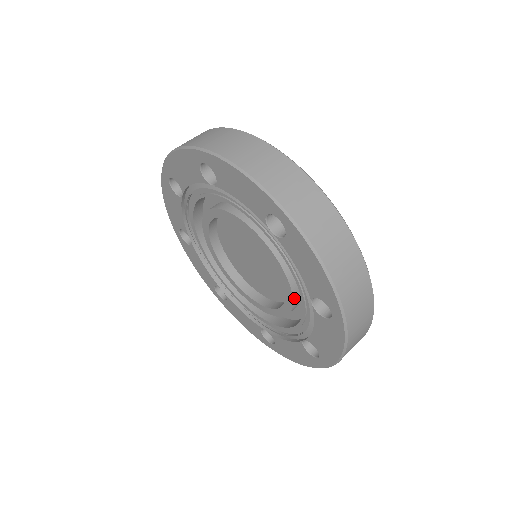
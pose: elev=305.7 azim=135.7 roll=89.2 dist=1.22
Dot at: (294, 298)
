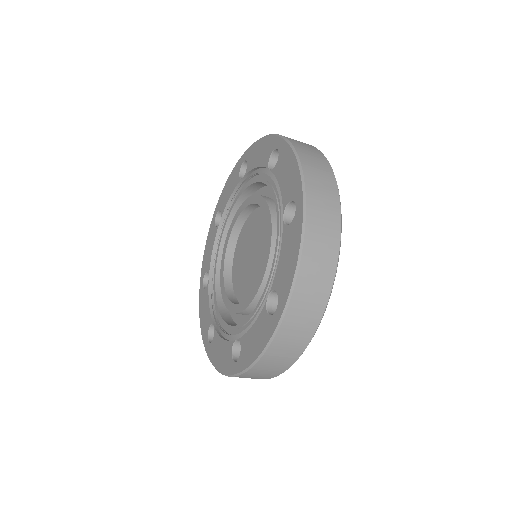
Dot at: (258, 295)
